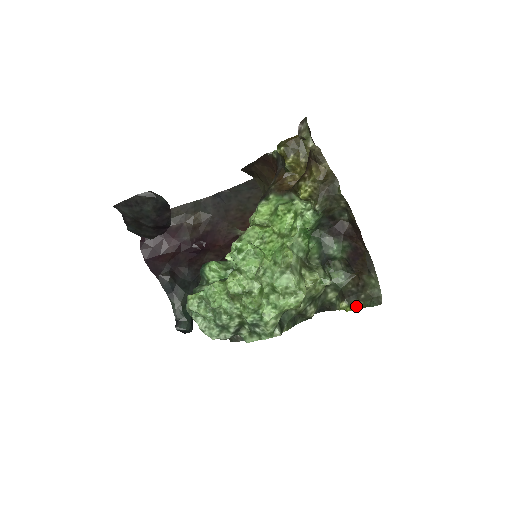
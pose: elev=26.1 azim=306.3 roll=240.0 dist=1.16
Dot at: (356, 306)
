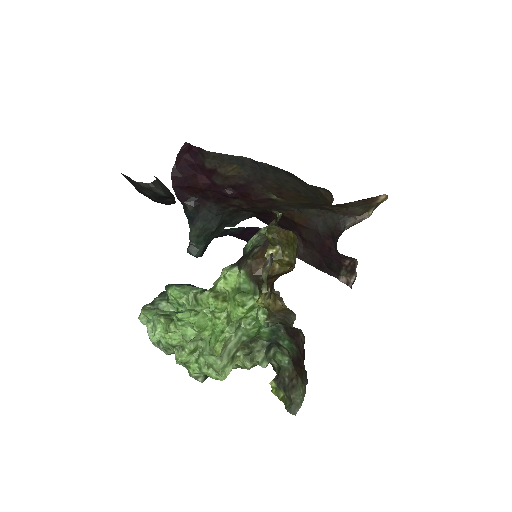
Dot at: (280, 394)
